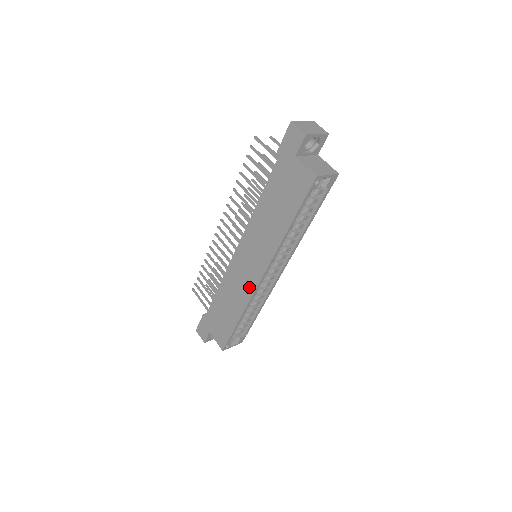
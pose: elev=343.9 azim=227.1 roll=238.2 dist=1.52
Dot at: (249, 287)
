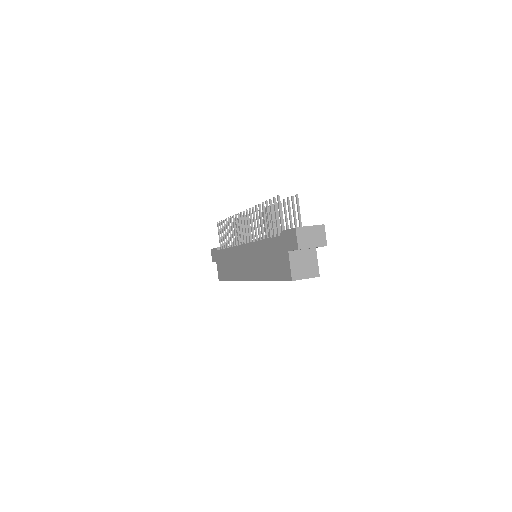
Dot at: (241, 274)
